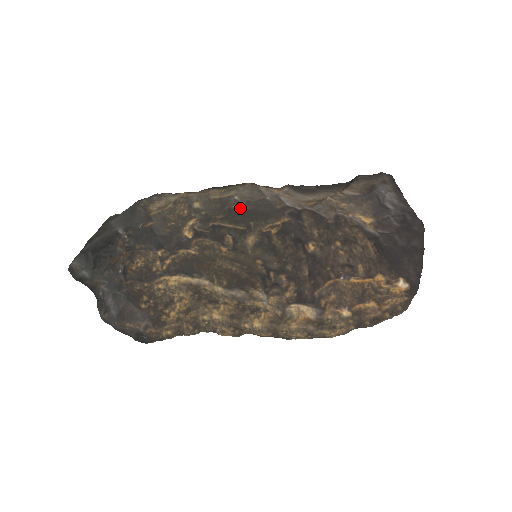
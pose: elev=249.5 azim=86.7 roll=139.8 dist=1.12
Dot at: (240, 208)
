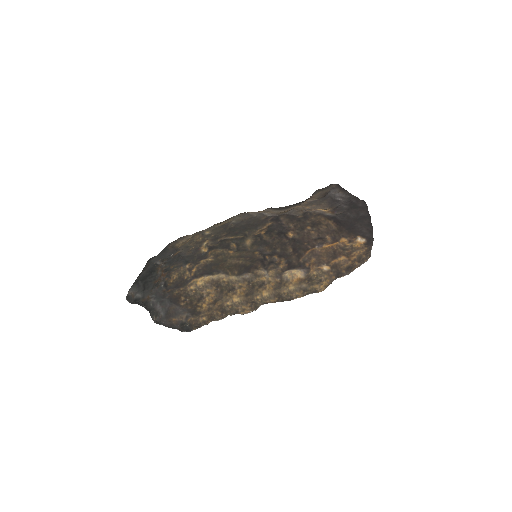
Dot at: (237, 226)
